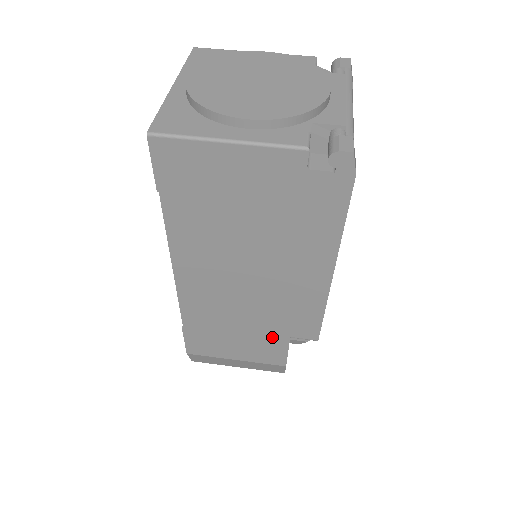
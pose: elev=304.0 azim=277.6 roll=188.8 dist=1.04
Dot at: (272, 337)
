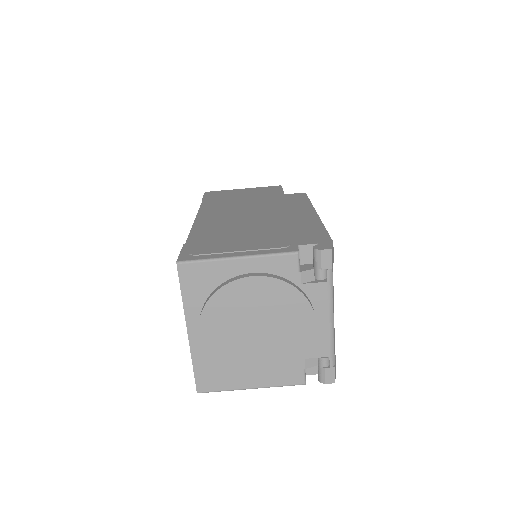
Dot at: occluded
